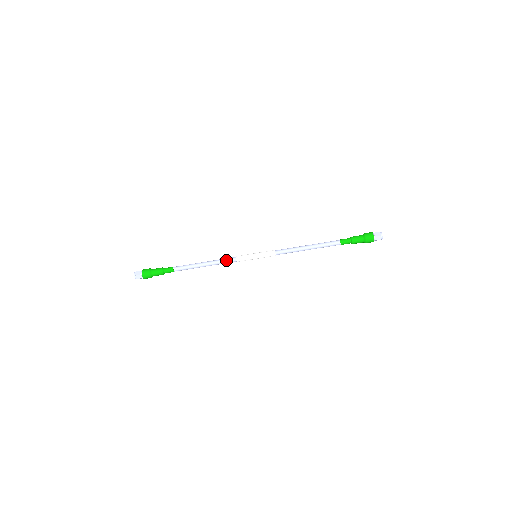
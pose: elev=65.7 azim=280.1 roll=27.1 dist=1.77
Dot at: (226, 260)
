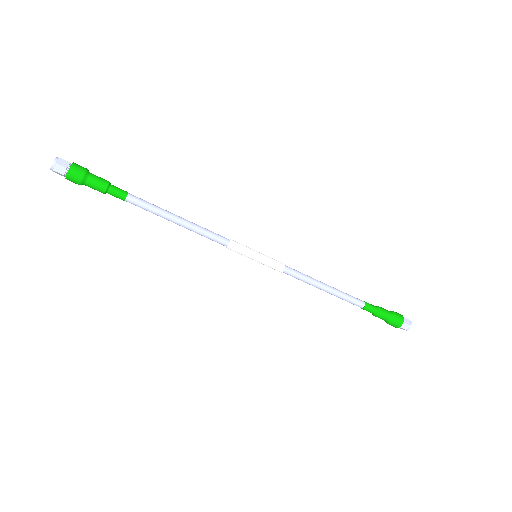
Dot at: (212, 239)
